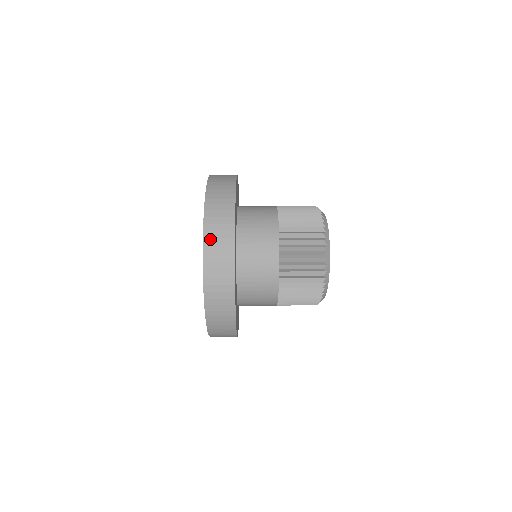
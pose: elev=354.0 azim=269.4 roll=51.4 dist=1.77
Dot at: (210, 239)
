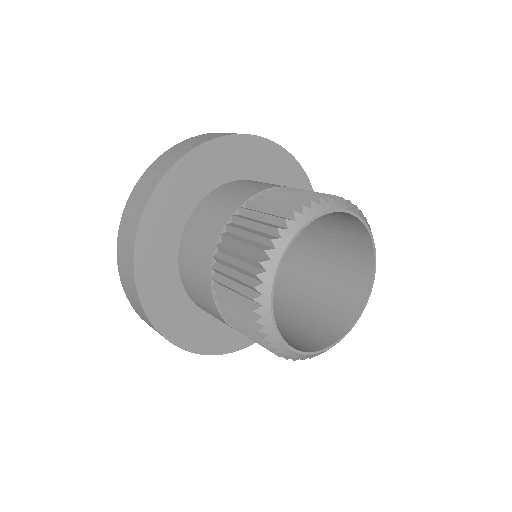
Dot at: (164, 156)
